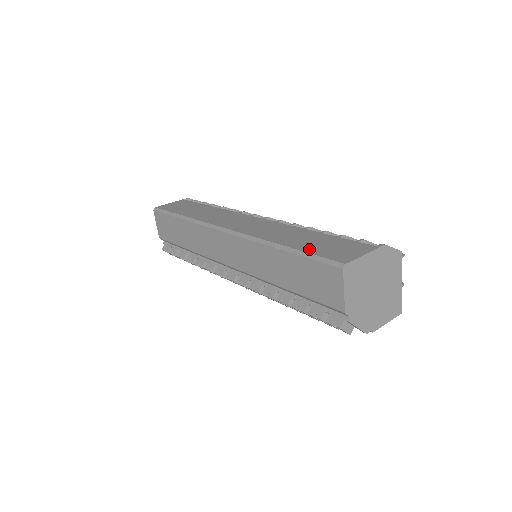
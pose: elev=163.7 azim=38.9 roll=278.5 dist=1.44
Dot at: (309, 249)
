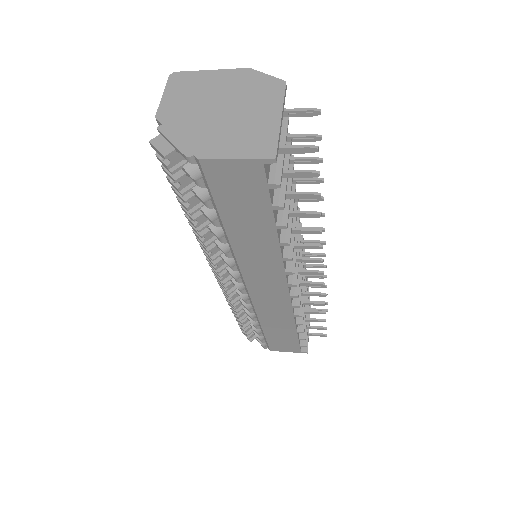
Dot at: occluded
